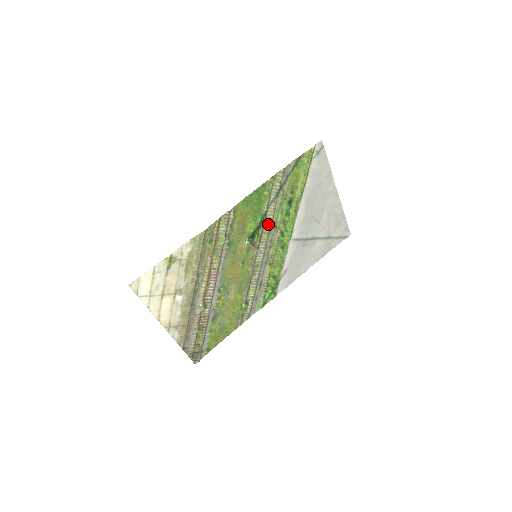
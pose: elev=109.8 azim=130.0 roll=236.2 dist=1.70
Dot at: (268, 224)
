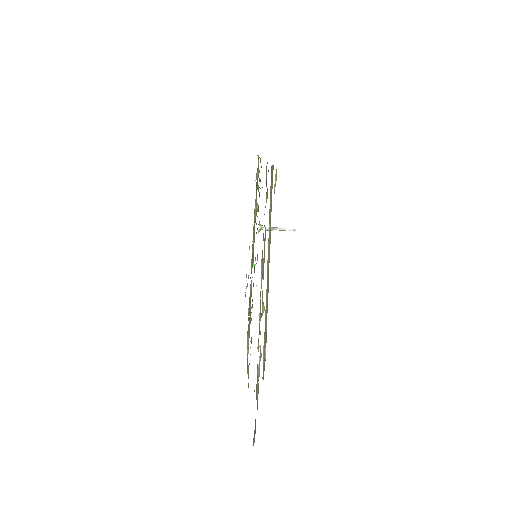
Dot at: (255, 218)
